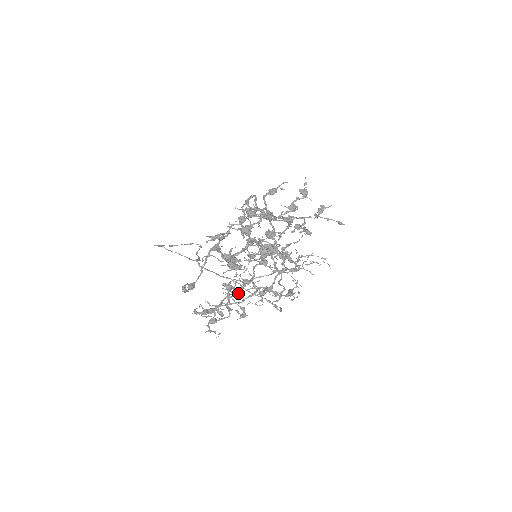
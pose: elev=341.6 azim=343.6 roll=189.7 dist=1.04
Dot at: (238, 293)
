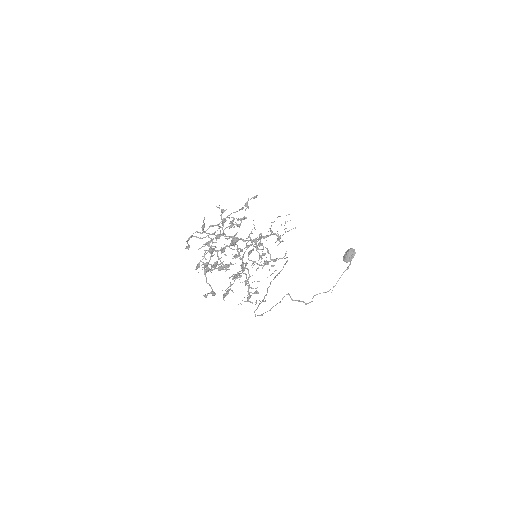
Dot at: (249, 275)
